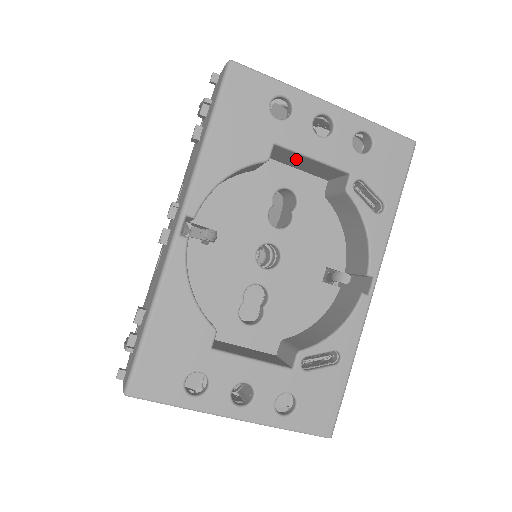
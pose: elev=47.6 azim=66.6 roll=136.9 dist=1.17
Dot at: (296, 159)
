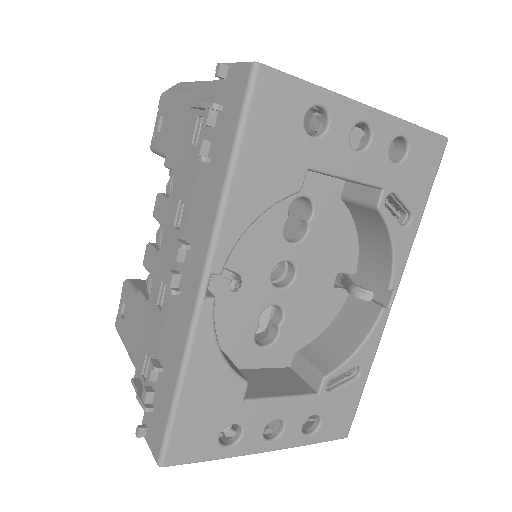
Dot at: occluded
